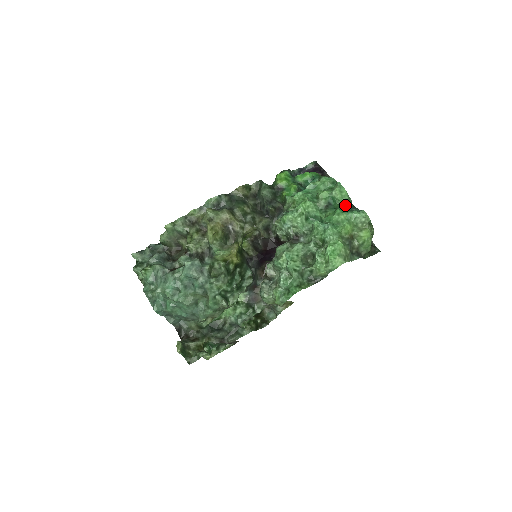
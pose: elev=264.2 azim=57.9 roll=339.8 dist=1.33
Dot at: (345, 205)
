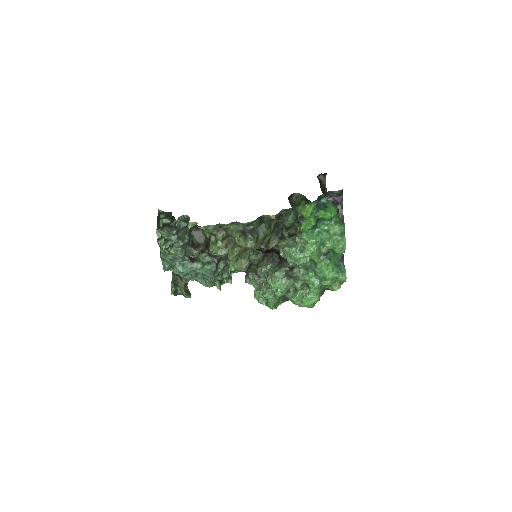
Dot at: (338, 256)
